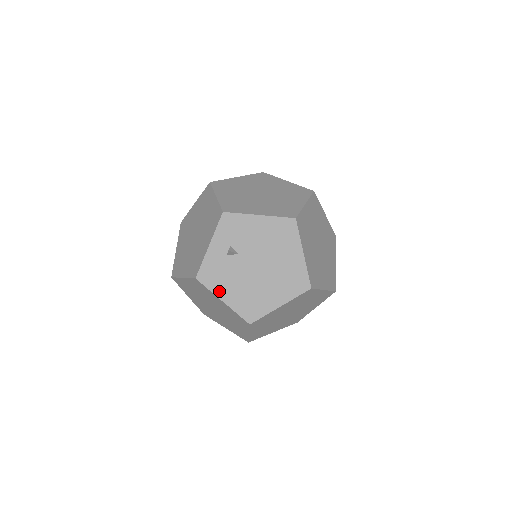
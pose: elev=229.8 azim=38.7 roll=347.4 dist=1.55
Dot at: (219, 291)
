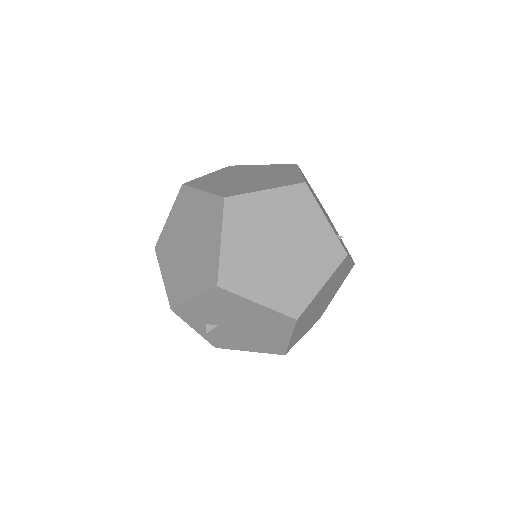
Dot at: (238, 348)
